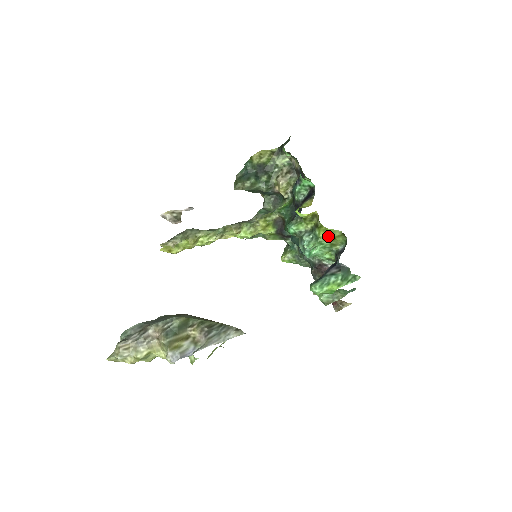
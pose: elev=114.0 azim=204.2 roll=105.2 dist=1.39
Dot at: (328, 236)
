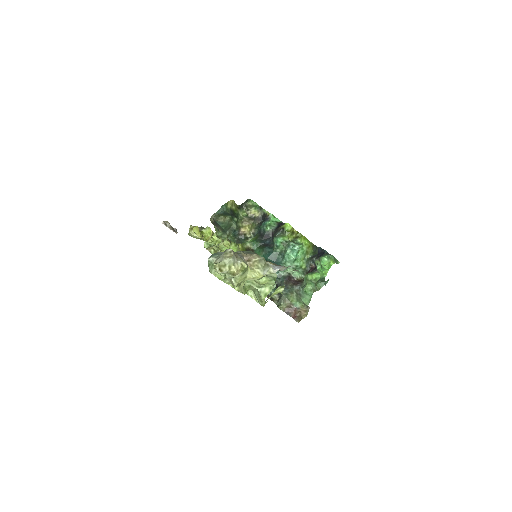
Dot at: (307, 242)
